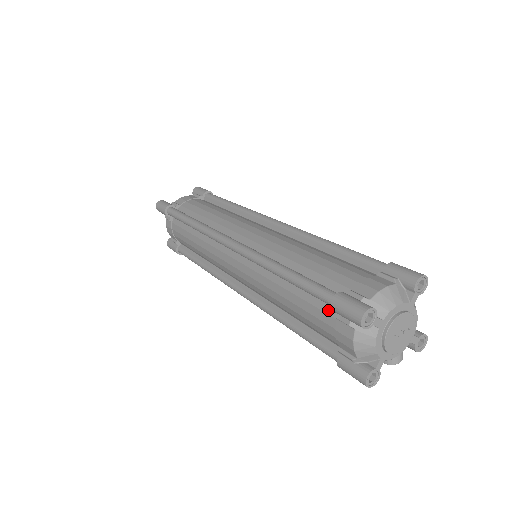
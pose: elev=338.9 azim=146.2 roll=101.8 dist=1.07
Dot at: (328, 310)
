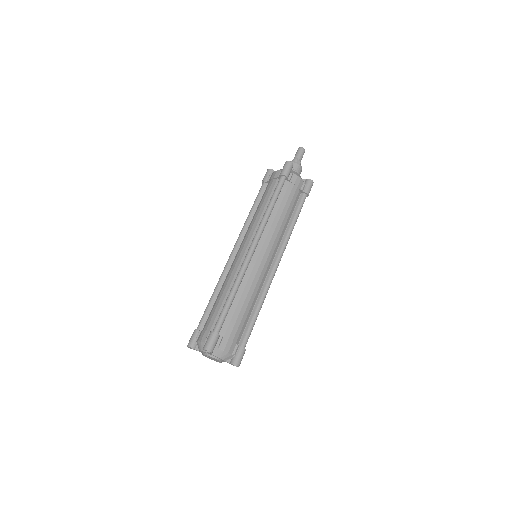
Dot at: (214, 326)
